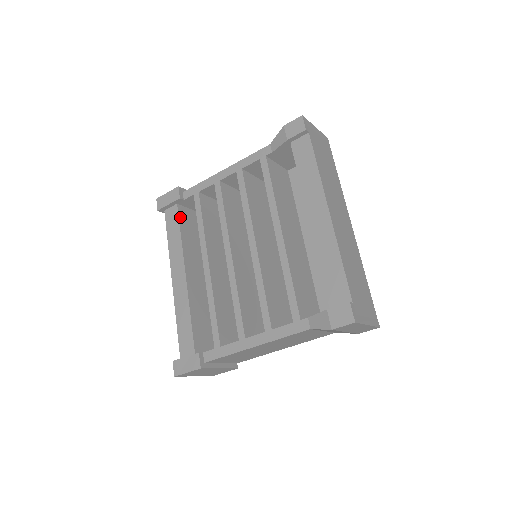
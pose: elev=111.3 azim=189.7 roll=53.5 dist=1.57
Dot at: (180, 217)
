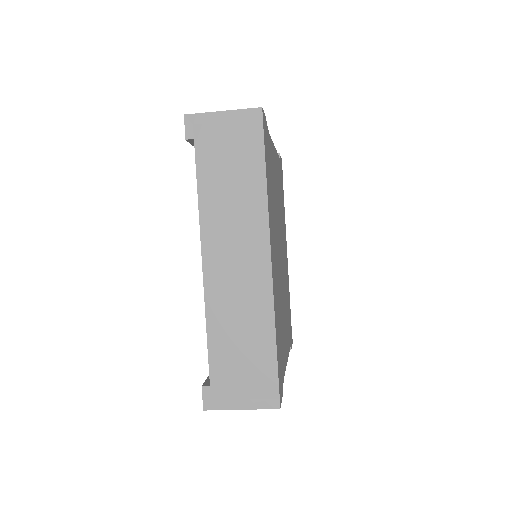
Dot at: occluded
